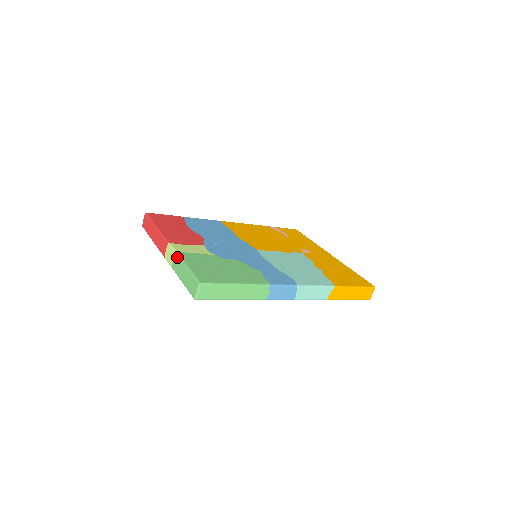
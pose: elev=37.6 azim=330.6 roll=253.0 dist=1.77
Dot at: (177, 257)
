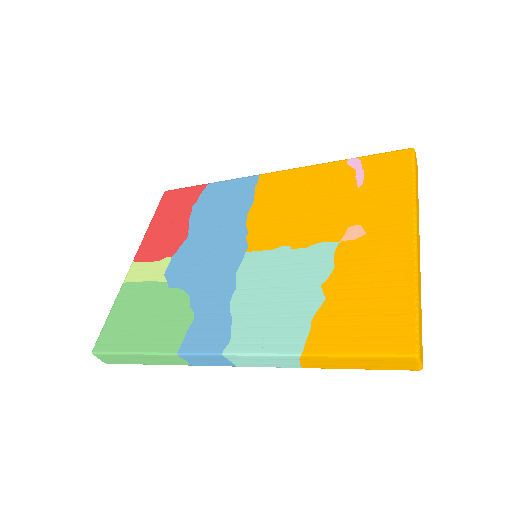
Dot at: (120, 291)
